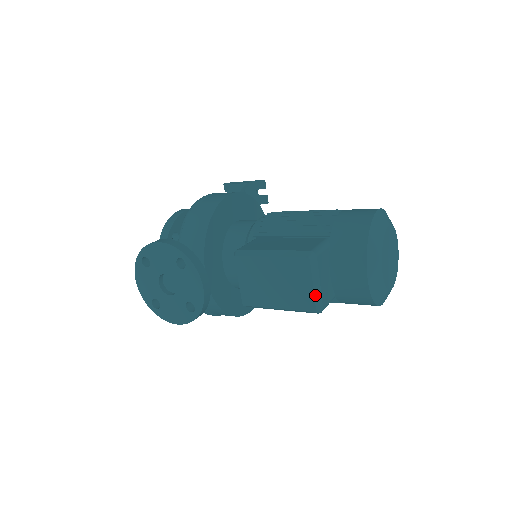
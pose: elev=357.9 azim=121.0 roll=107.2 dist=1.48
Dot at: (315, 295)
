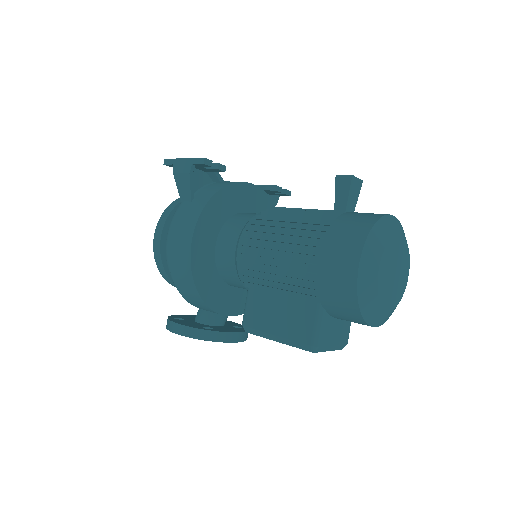
Dot at: (334, 350)
